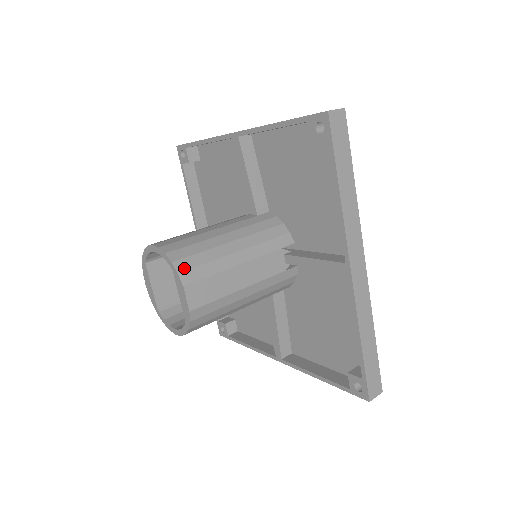
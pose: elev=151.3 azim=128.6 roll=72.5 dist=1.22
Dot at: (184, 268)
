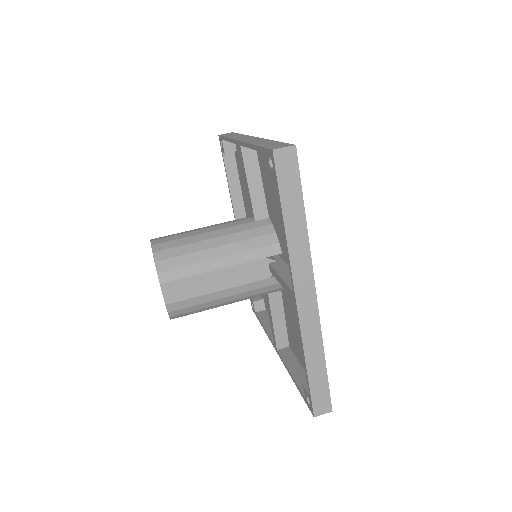
Dot at: (164, 268)
